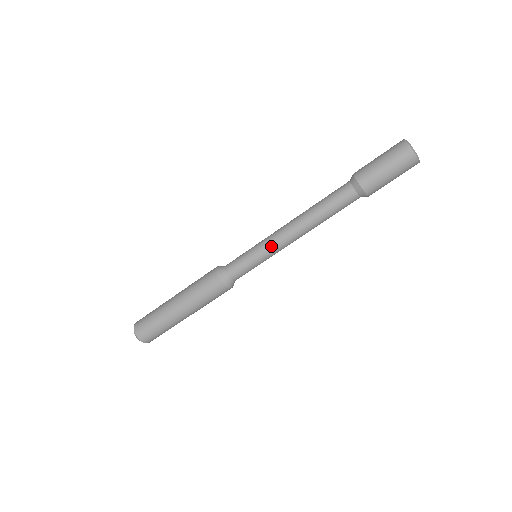
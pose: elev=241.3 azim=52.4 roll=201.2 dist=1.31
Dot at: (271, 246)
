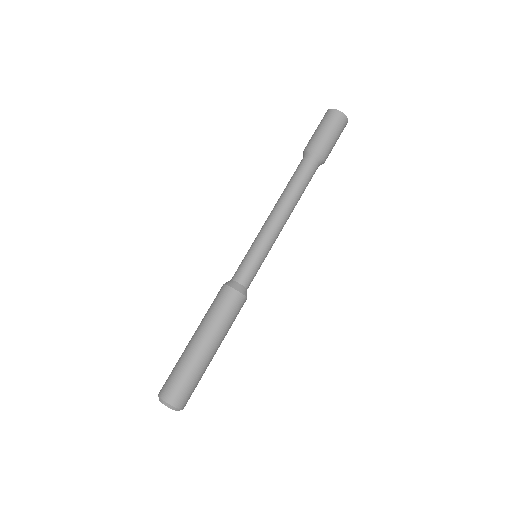
Dot at: (265, 235)
